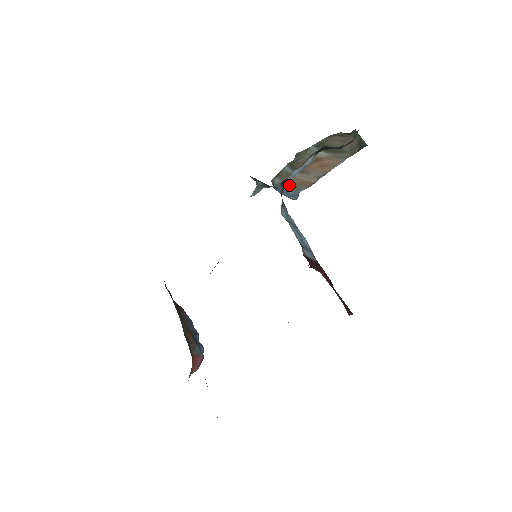
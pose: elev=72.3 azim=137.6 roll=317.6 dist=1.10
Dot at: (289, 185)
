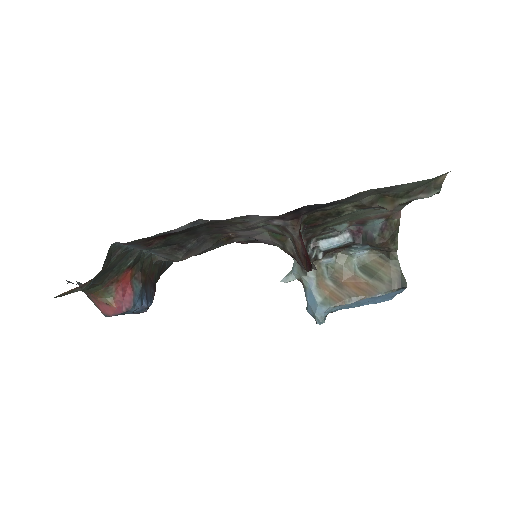
Dot at: (320, 292)
